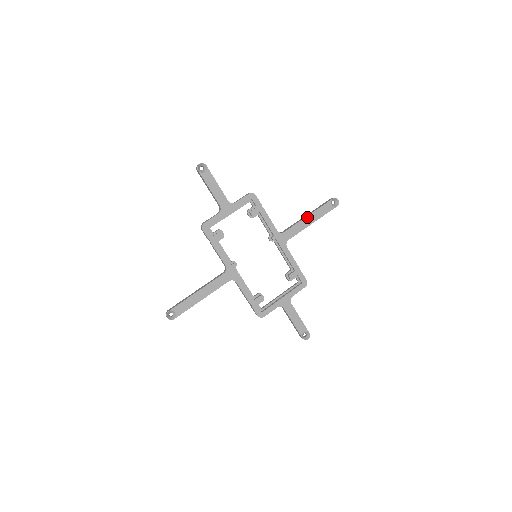
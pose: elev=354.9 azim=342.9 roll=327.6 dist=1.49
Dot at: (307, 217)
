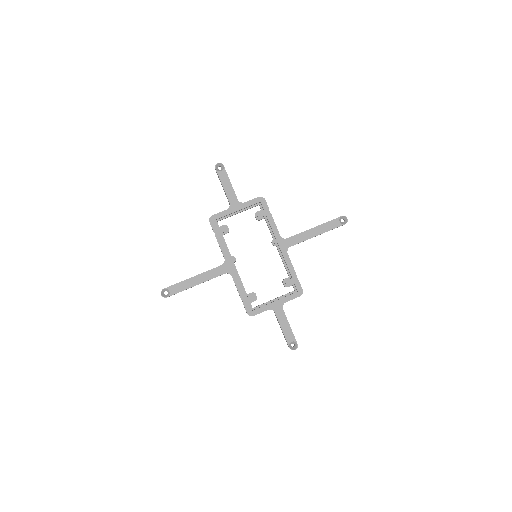
Dot at: (313, 229)
